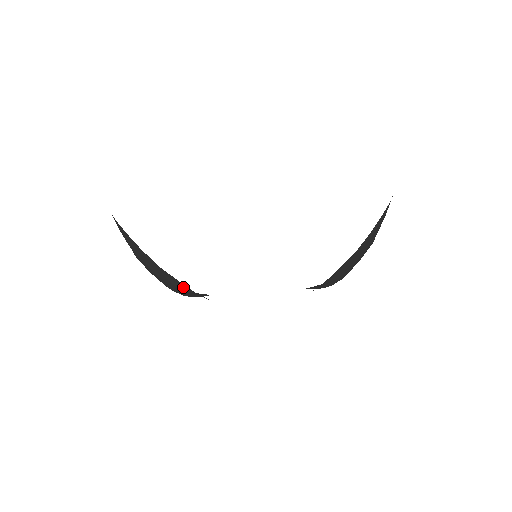
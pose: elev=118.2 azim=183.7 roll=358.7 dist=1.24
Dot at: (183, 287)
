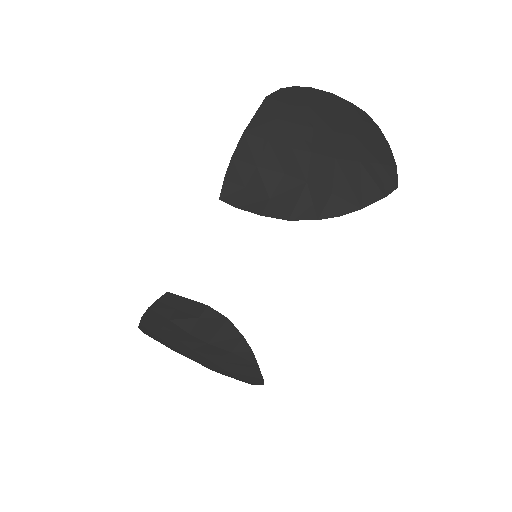
Dot at: (170, 318)
